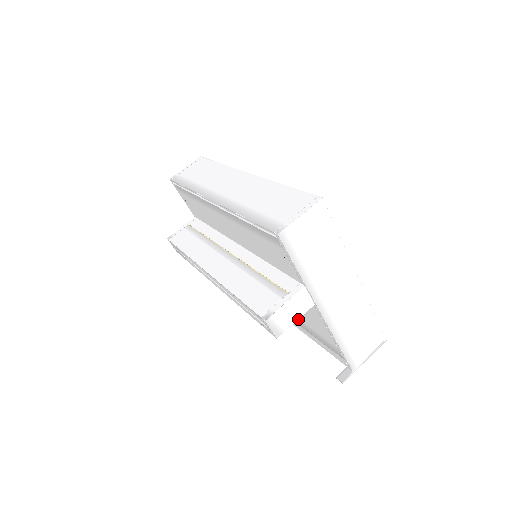
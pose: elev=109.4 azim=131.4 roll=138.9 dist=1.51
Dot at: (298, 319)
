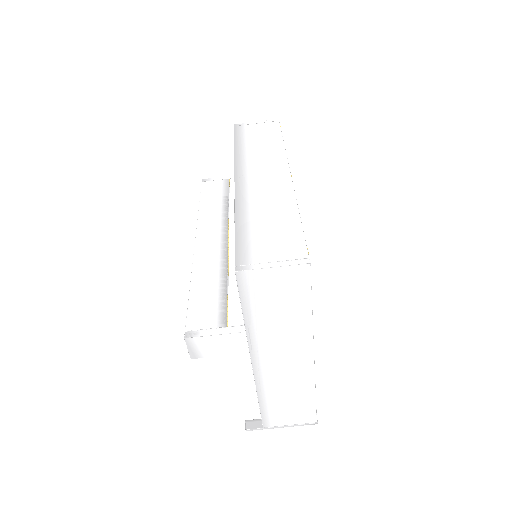
Dot at: occluded
